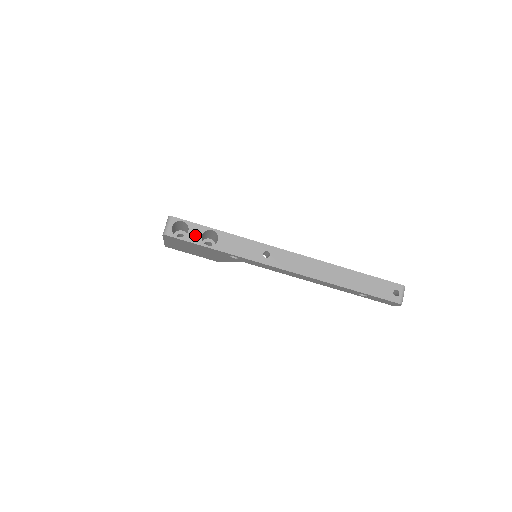
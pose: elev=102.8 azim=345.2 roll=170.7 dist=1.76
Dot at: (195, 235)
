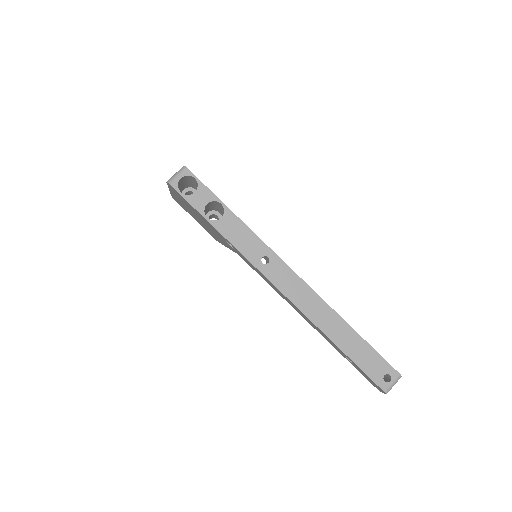
Dot at: (200, 200)
